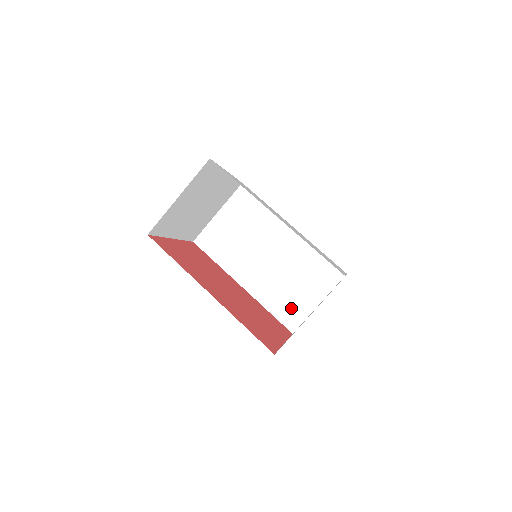
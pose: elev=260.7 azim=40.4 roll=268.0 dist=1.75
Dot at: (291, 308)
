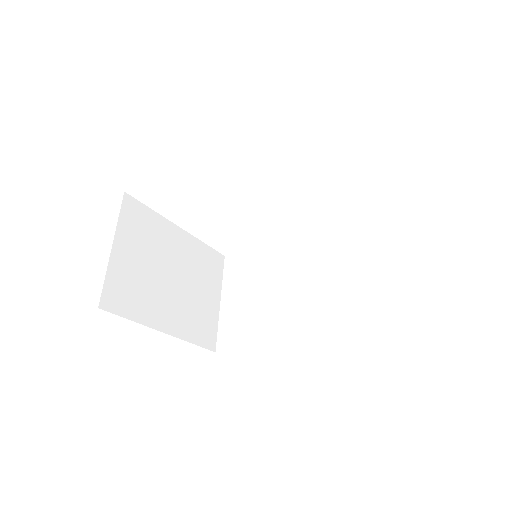
Dot at: (372, 304)
